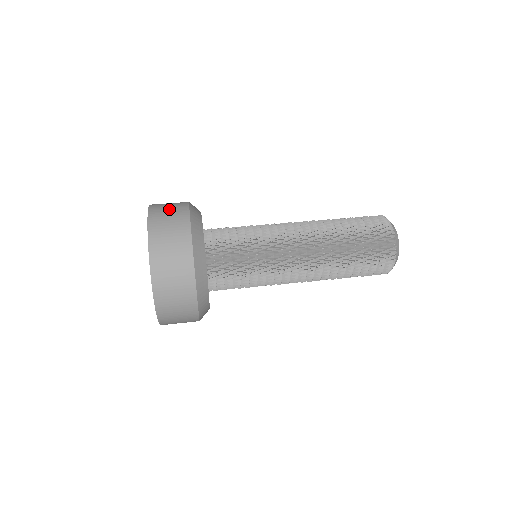
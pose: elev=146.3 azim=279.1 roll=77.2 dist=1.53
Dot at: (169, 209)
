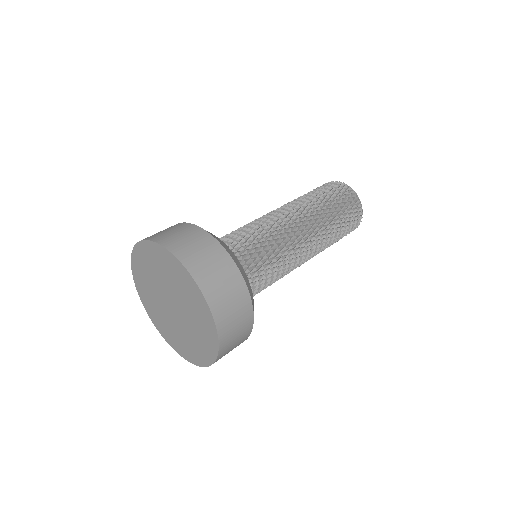
Dot at: (224, 285)
